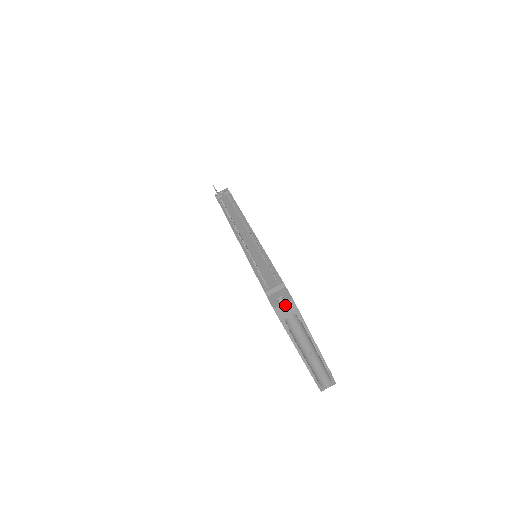
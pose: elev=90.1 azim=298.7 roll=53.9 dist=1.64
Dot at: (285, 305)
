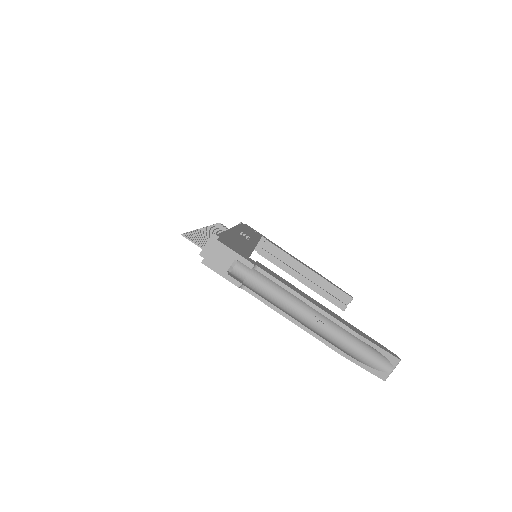
Dot at: (213, 252)
